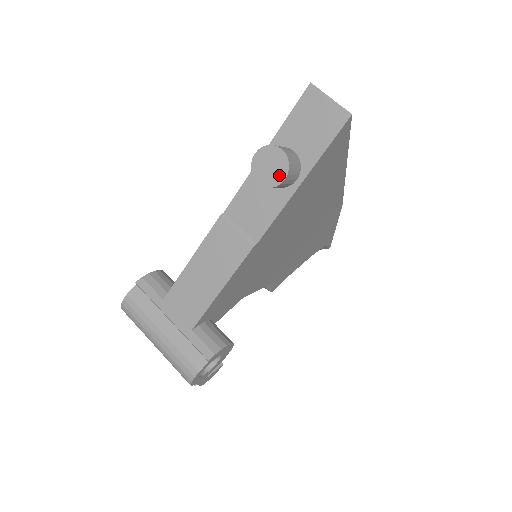
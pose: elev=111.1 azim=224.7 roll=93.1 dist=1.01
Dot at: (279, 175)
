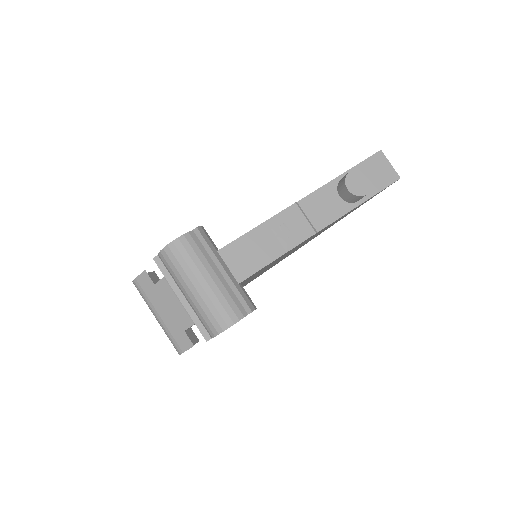
Dot at: (364, 190)
